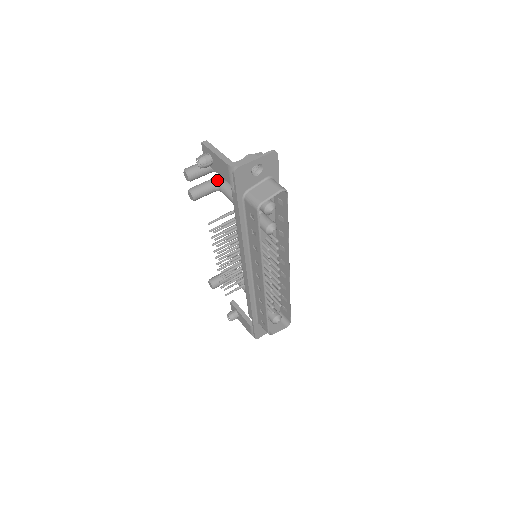
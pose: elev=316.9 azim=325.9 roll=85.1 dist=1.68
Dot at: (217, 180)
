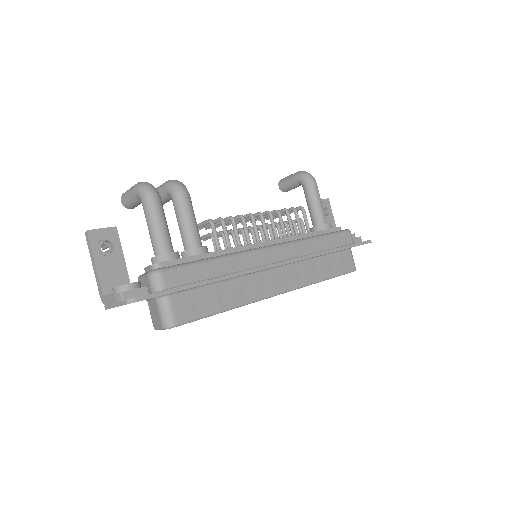
Dot at: (168, 192)
